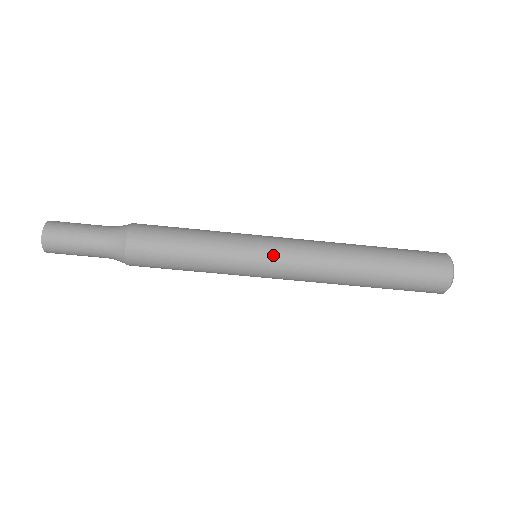
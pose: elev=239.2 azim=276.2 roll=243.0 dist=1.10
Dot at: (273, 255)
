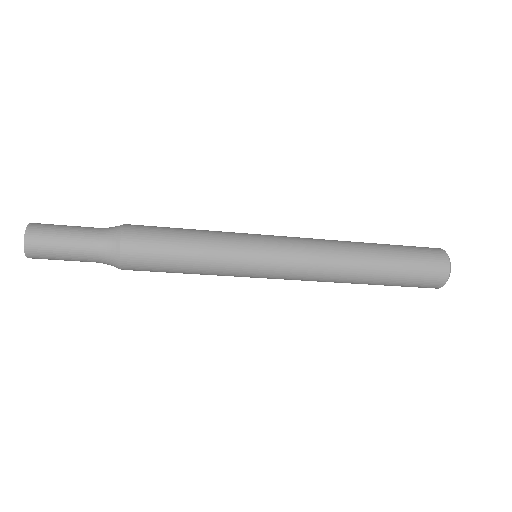
Dot at: (276, 252)
